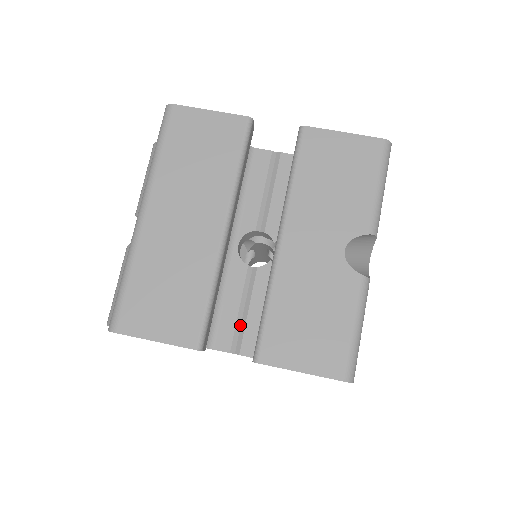
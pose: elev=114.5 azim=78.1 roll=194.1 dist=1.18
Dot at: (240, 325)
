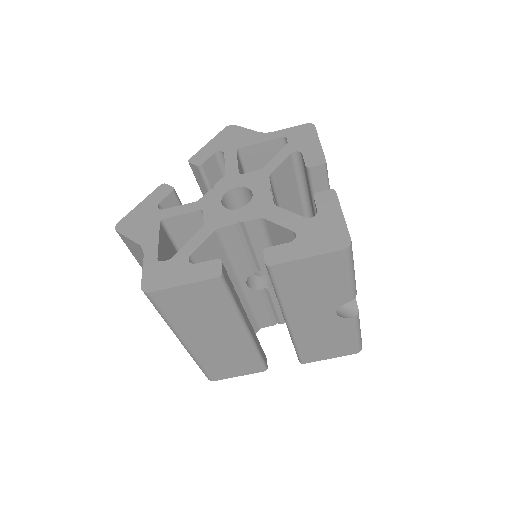
Dot at: (273, 313)
